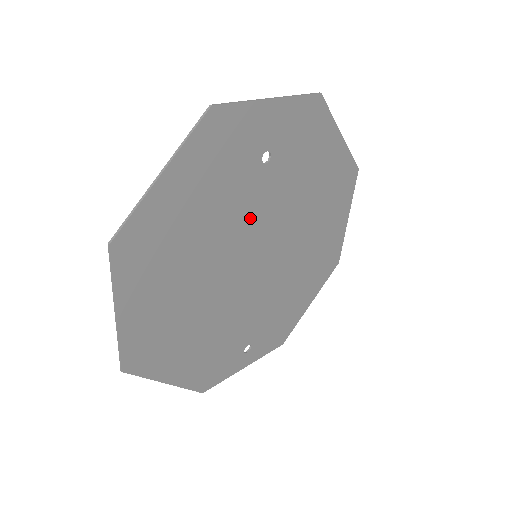
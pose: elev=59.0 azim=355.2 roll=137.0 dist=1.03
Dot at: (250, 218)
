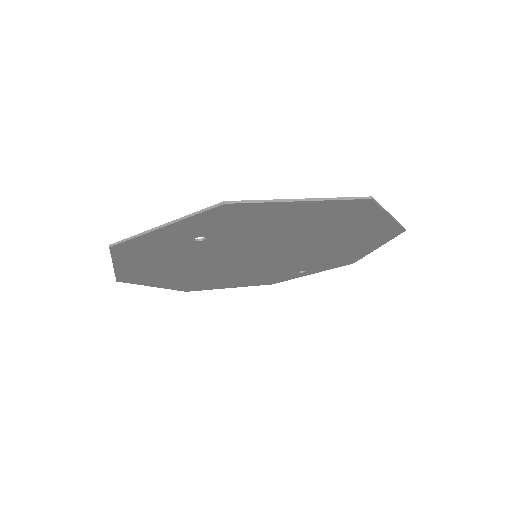
Dot at: (222, 253)
